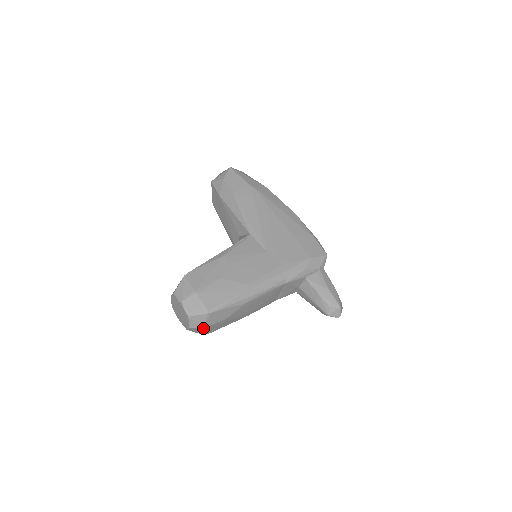
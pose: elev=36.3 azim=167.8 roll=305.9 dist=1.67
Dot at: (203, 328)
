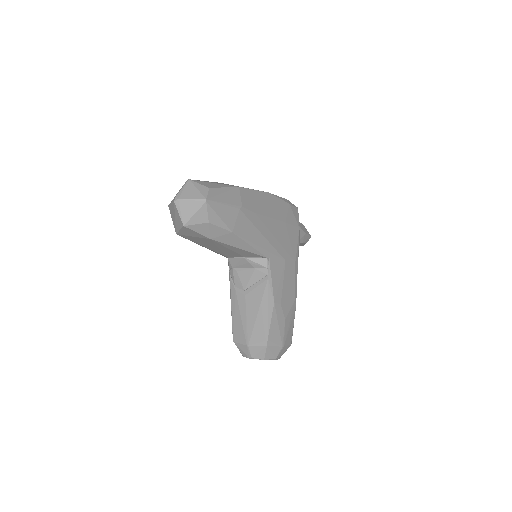
Dot at: occluded
